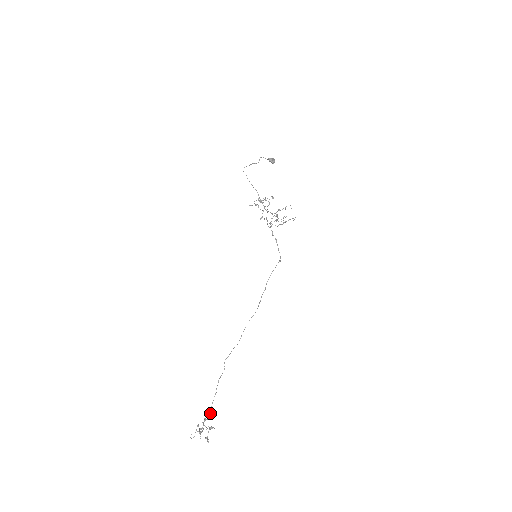
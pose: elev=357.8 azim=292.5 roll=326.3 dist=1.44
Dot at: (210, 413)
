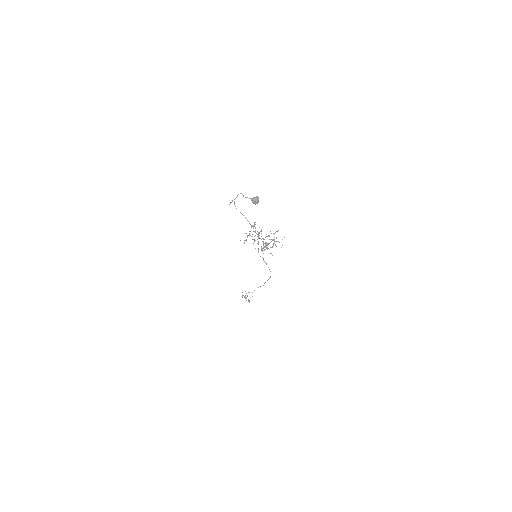
Dot at: occluded
